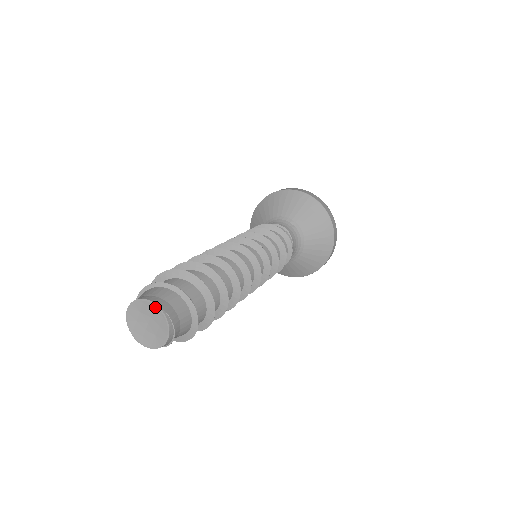
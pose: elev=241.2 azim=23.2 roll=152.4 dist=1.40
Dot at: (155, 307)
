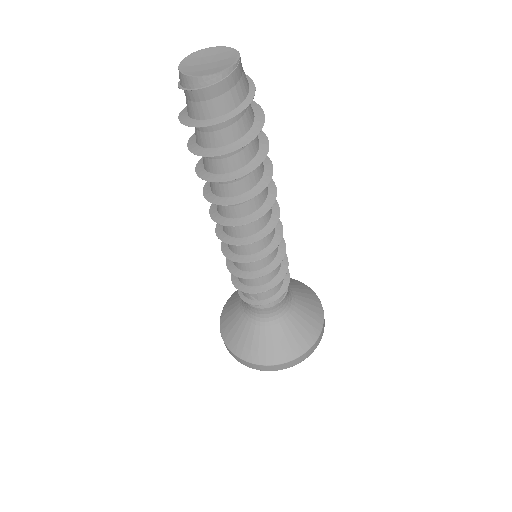
Dot at: (236, 56)
